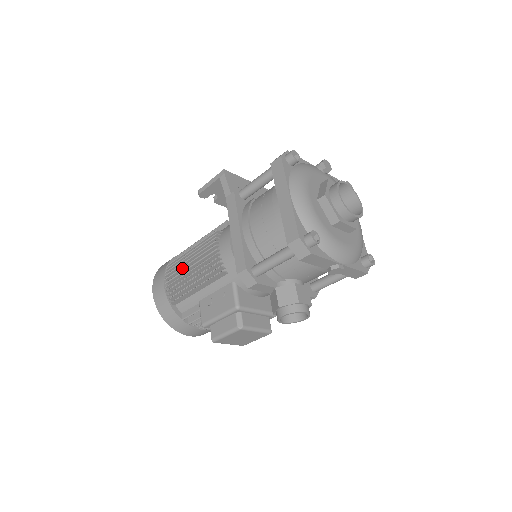
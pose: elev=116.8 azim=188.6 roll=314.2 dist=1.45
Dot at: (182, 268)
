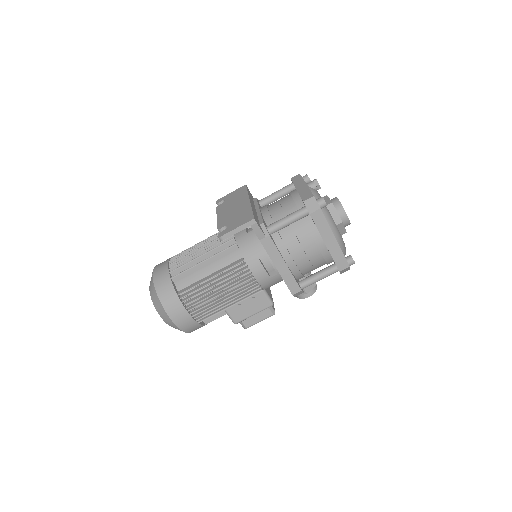
Dot at: (210, 297)
